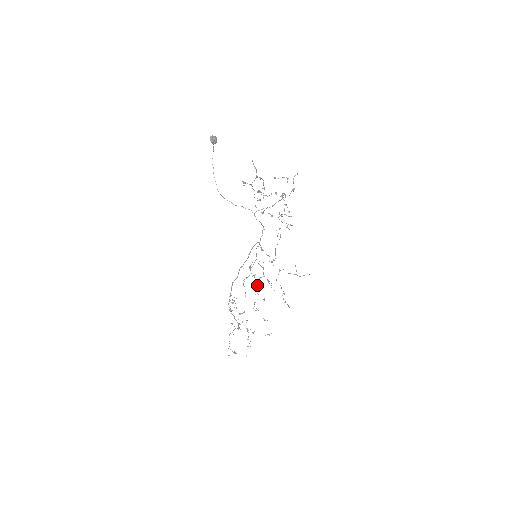
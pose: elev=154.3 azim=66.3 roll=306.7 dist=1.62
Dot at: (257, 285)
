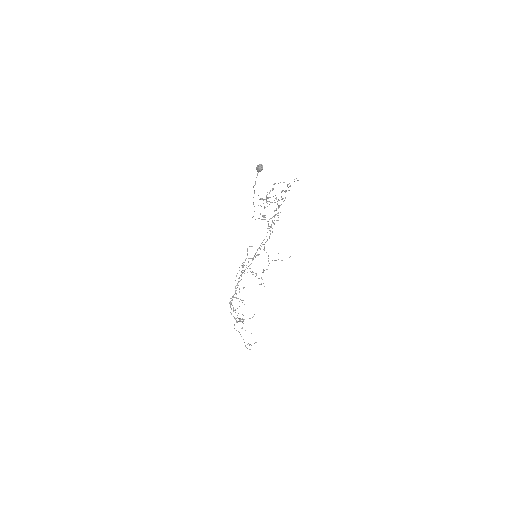
Dot at: (239, 278)
